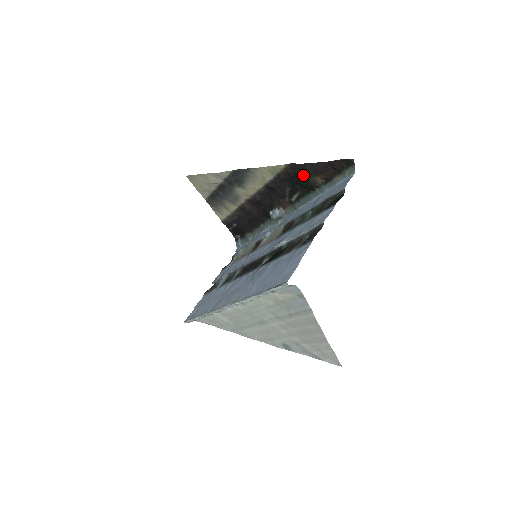
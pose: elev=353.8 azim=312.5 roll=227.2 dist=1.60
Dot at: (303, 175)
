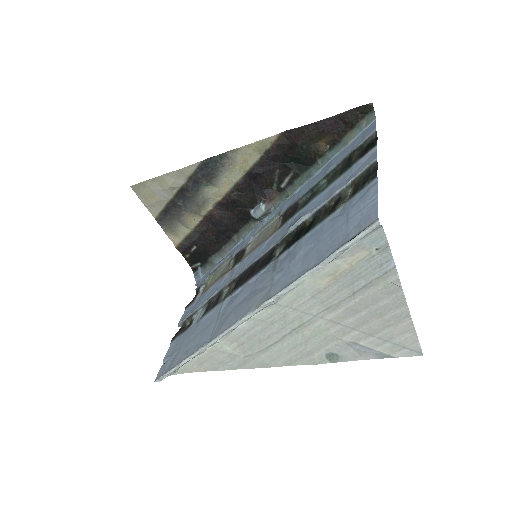
Dot at: (302, 143)
